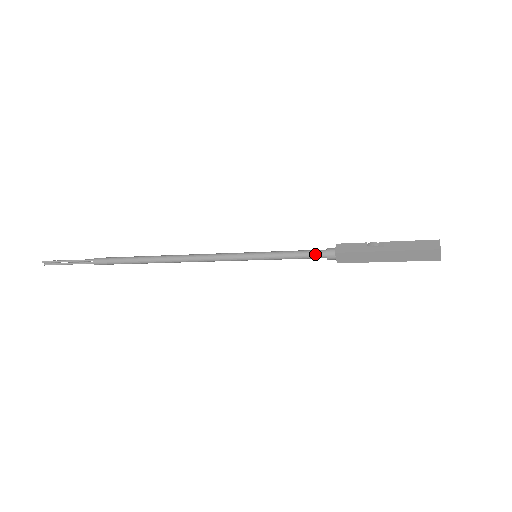
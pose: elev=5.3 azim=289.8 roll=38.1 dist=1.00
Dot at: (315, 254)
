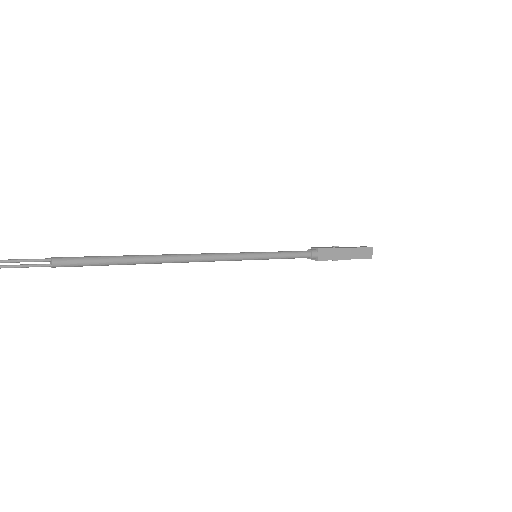
Dot at: (303, 252)
